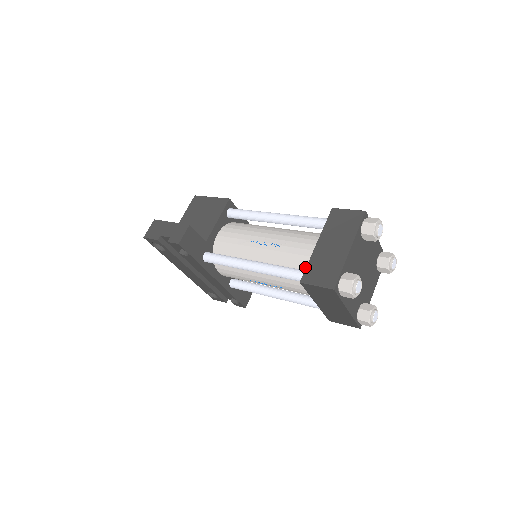
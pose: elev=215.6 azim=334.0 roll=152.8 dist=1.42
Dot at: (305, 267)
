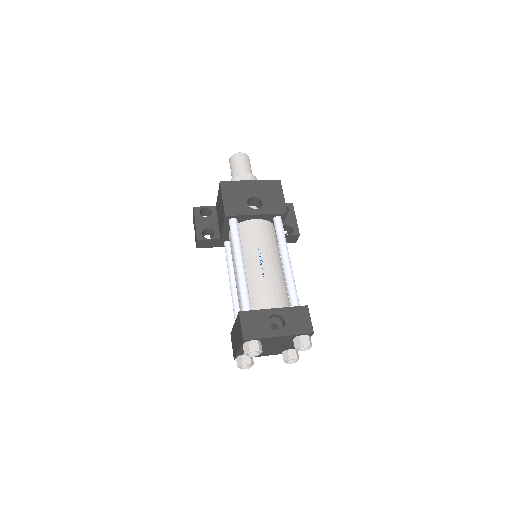
Dot at: occluded
